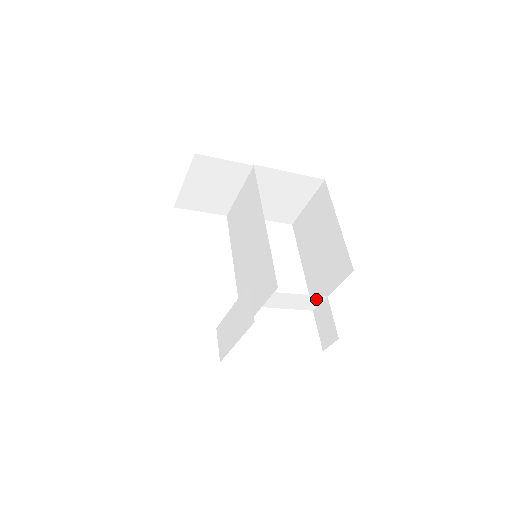
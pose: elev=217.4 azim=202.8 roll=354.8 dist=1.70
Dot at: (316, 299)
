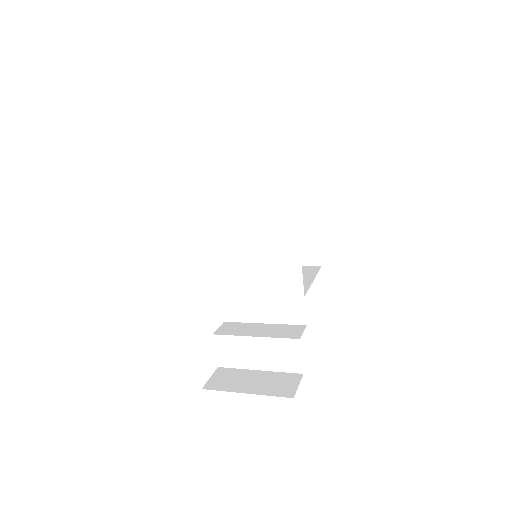
Dot at: occluded
